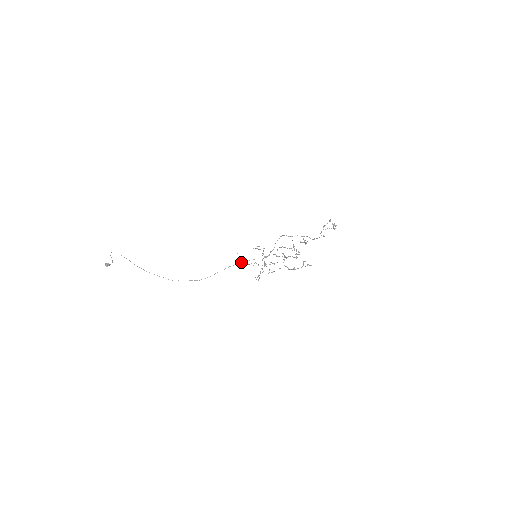
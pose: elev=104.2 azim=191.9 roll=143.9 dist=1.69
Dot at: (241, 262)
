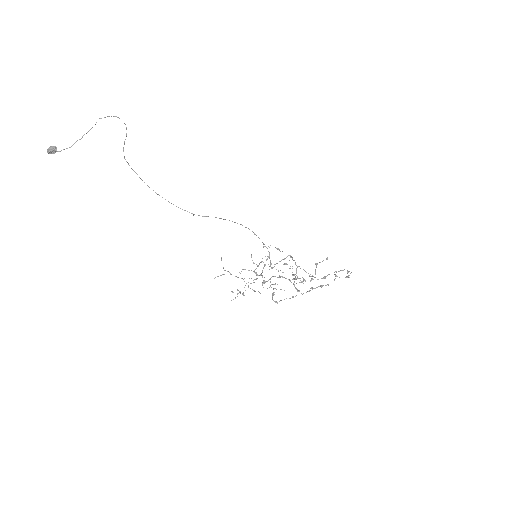
Dot at: (253, 232)
